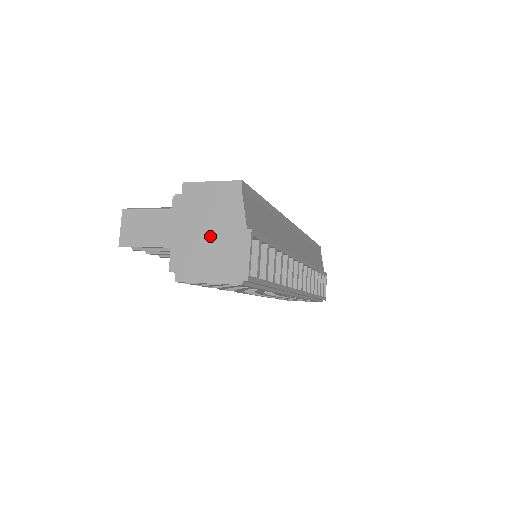
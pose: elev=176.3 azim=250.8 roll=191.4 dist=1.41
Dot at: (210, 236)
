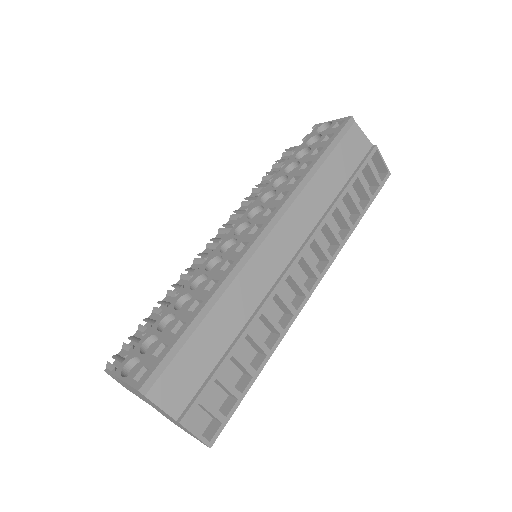
Dot at: (162, 412)
